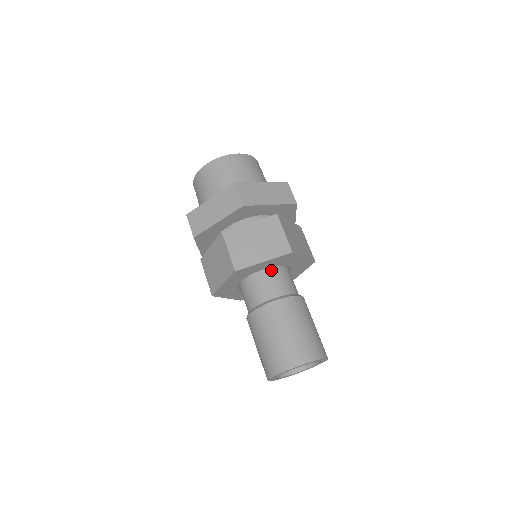
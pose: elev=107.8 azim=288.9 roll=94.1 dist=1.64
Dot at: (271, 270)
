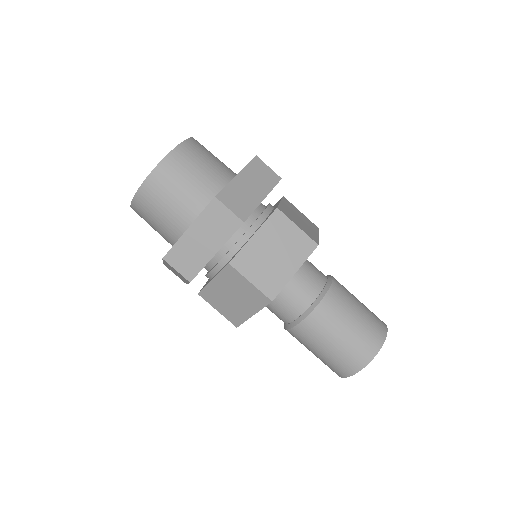
Dot at: occluded
